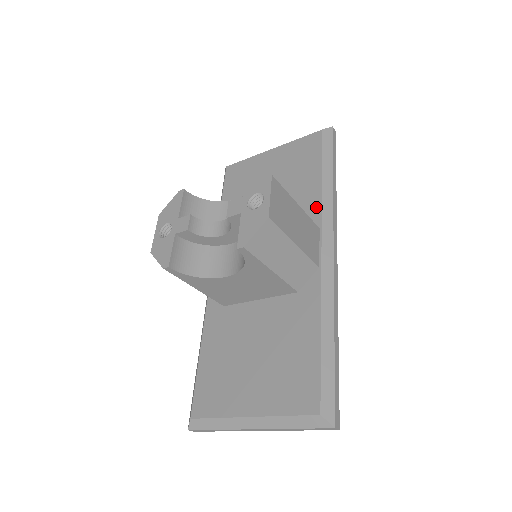
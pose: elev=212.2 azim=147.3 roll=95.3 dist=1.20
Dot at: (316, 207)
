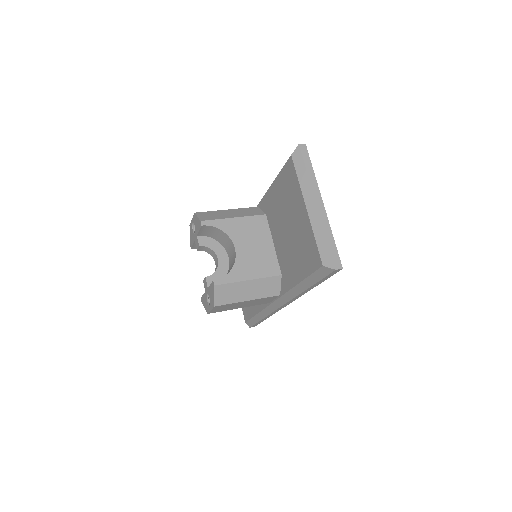
Dot at: (286, 287)
